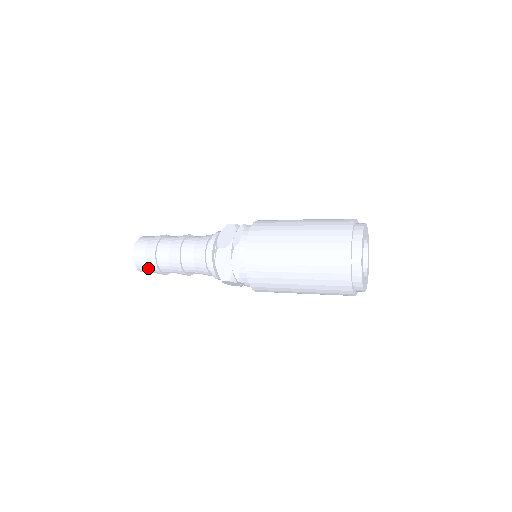
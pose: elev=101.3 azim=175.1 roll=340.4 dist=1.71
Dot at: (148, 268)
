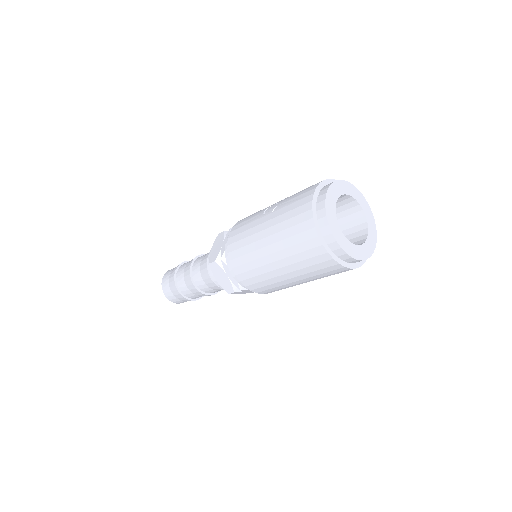
Dot at: occluded
